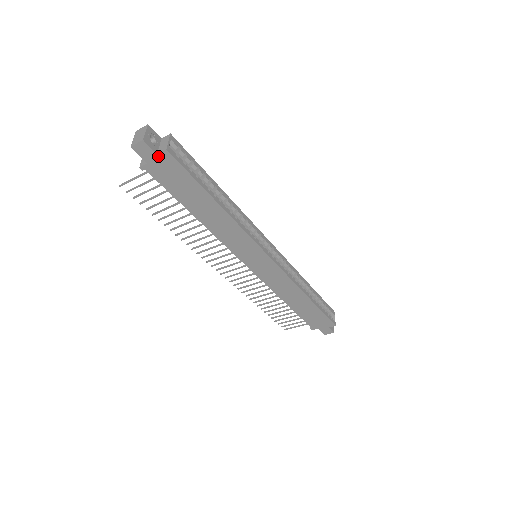
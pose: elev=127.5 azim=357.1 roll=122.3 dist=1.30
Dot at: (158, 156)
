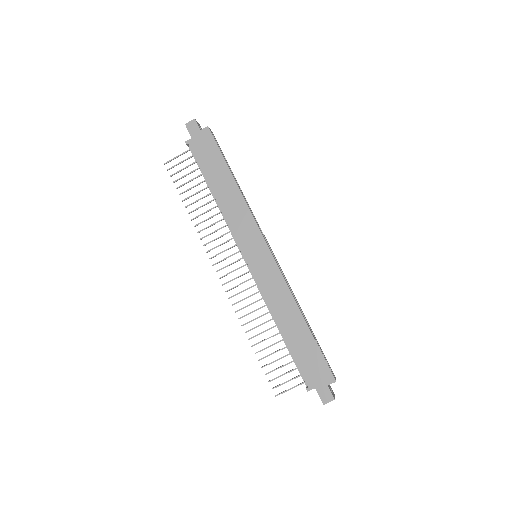
Dot at: (201, 132)
